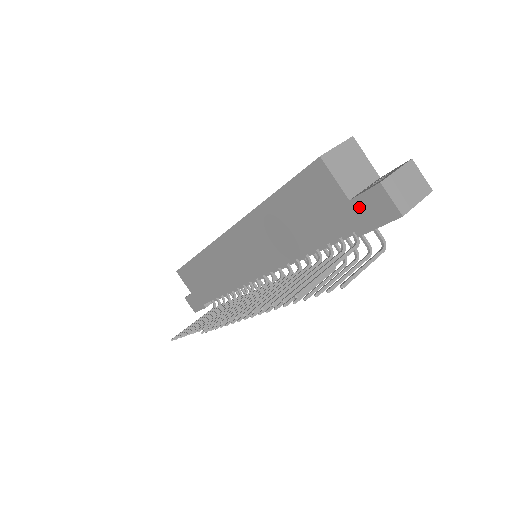
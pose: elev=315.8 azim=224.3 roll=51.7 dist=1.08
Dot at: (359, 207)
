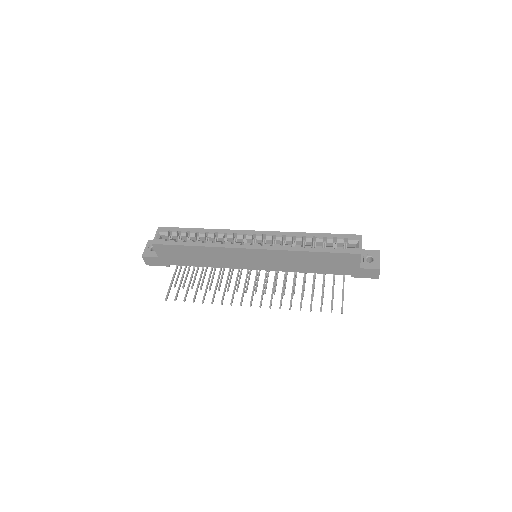
Dot at: (362, 271)
